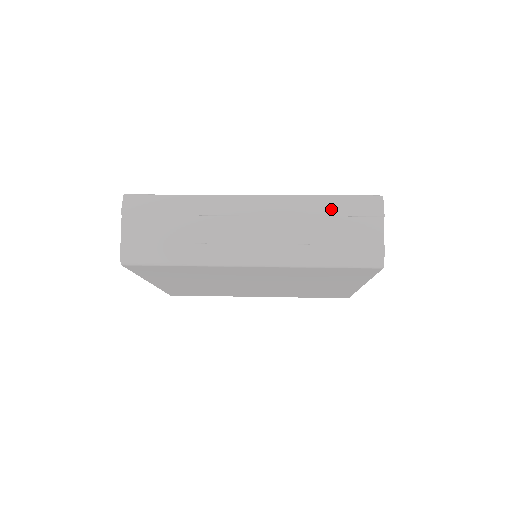
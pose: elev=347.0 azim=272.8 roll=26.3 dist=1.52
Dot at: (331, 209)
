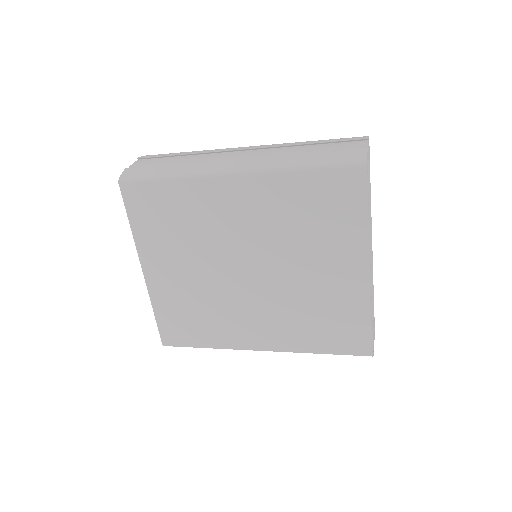
Dot at: (317, 141)
